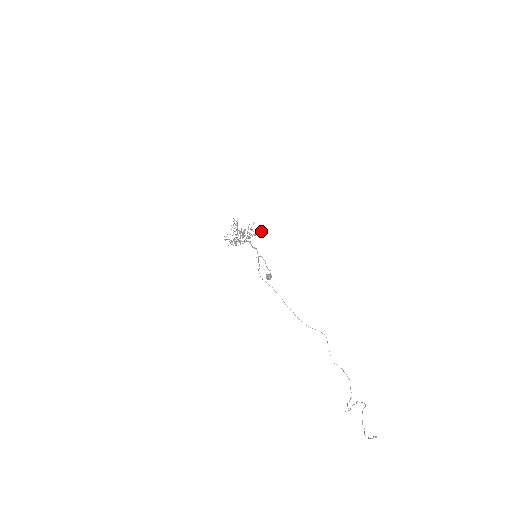
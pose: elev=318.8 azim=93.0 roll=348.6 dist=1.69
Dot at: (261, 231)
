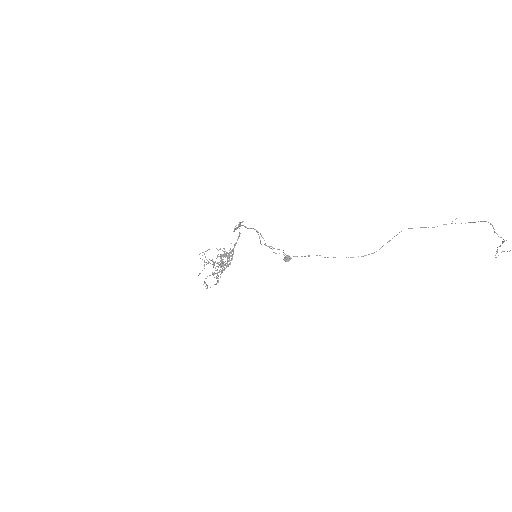
Dot at: (242, 221)
